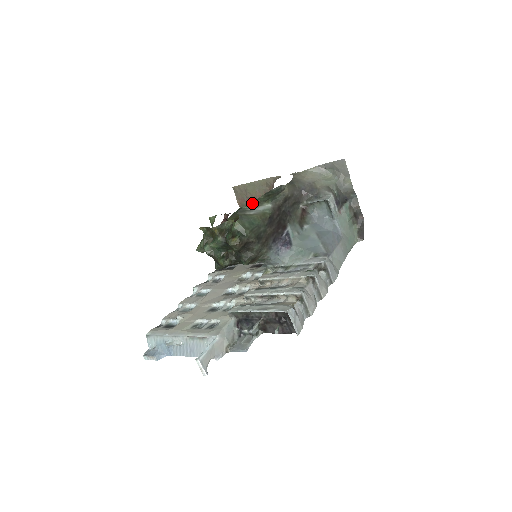
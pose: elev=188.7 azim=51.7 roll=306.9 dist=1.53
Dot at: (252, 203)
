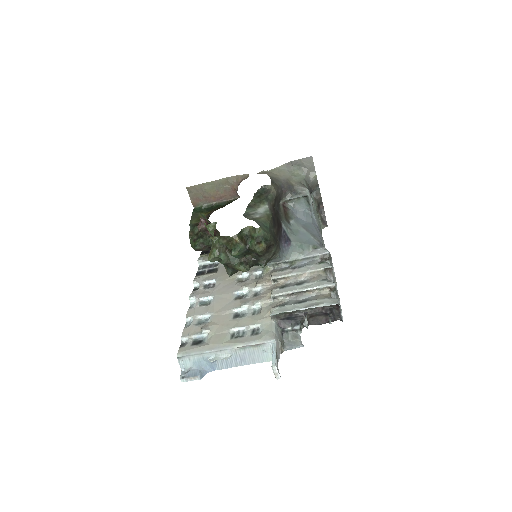
Dot at: (249, 206)
